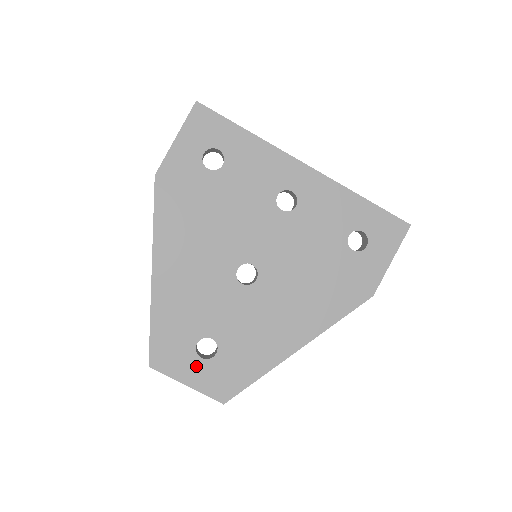
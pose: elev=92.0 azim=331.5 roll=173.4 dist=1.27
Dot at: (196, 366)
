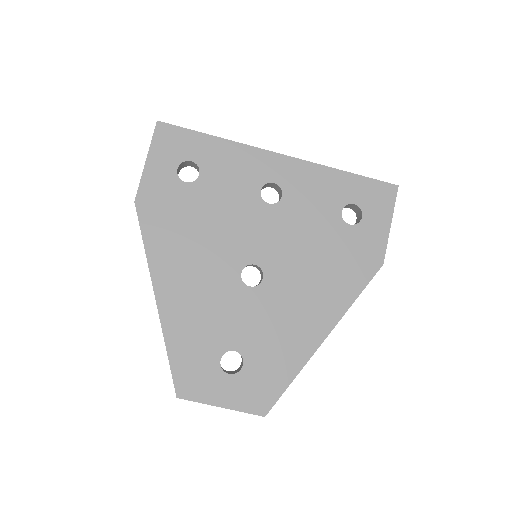
Dot at: (226, 384)
